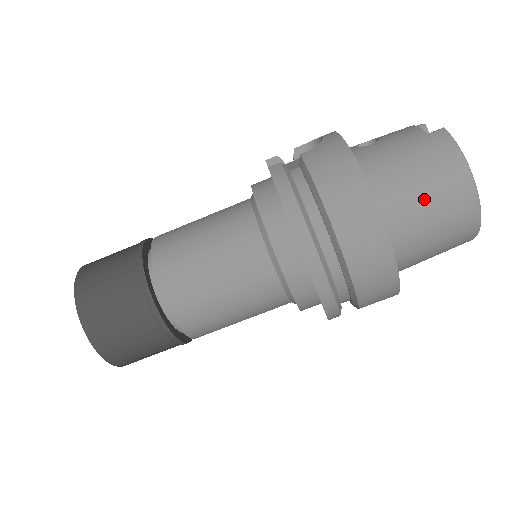
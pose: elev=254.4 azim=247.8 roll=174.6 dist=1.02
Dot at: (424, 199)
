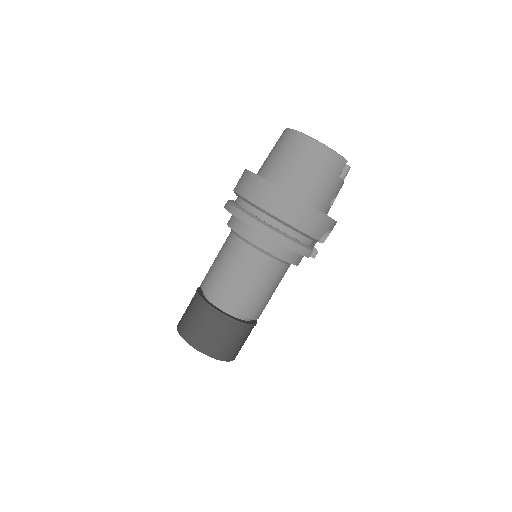
Dot at: (288, 160)
